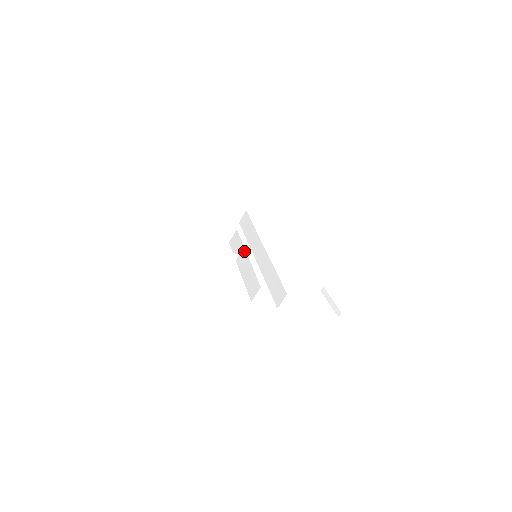
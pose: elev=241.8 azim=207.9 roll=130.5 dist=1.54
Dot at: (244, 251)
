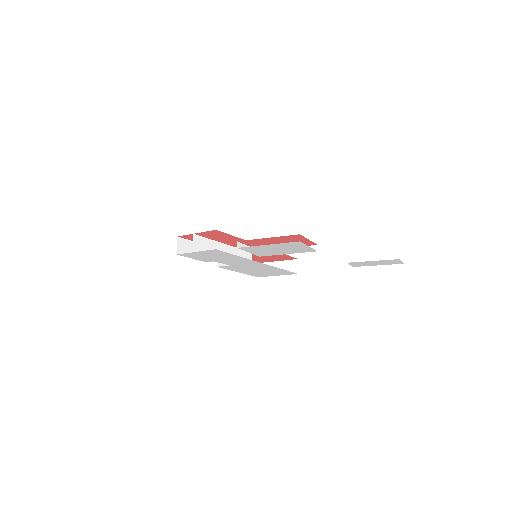
Dot at: (231, 248)
